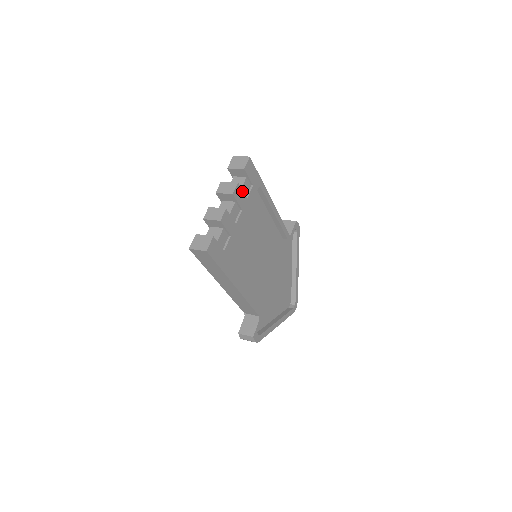
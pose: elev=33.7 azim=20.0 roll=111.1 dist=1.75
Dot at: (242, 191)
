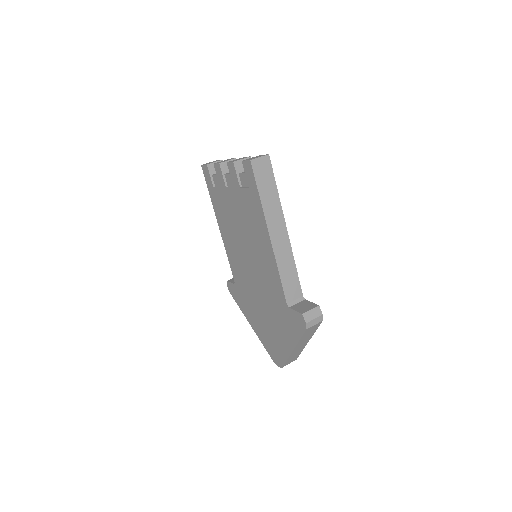
Dot at: occluded
